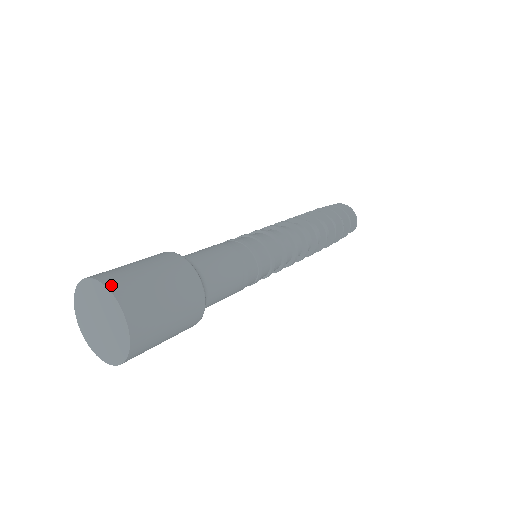
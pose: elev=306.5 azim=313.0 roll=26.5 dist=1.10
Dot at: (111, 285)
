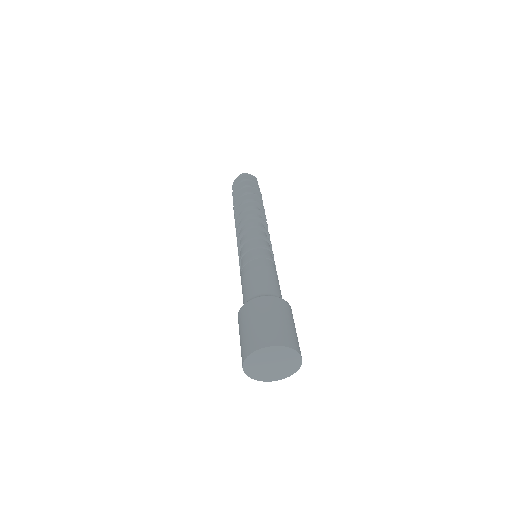
Dot at: (271, 343)
